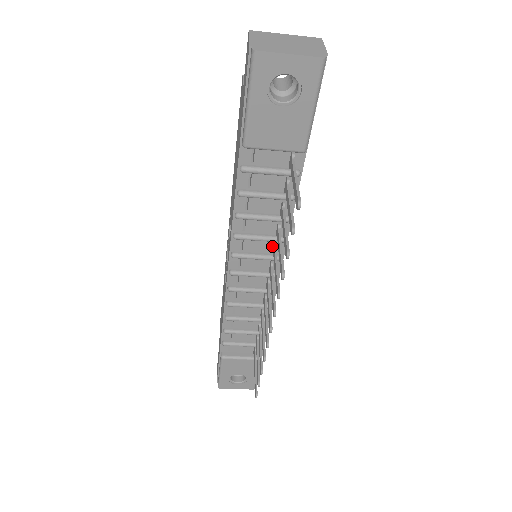
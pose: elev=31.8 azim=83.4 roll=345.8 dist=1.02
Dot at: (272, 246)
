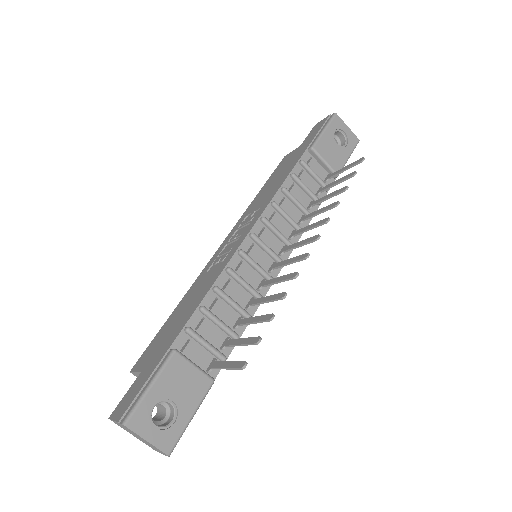
Dot at: (290, 233)
